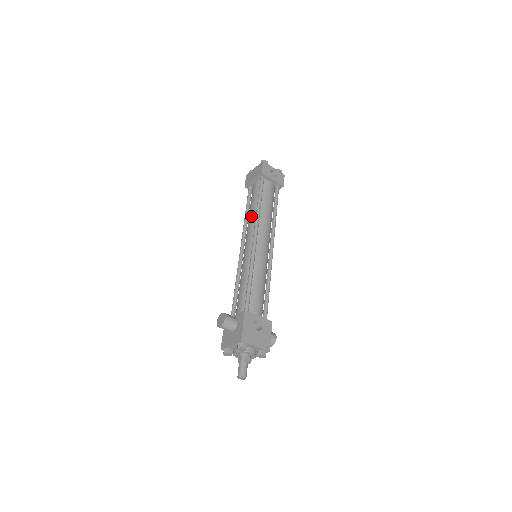
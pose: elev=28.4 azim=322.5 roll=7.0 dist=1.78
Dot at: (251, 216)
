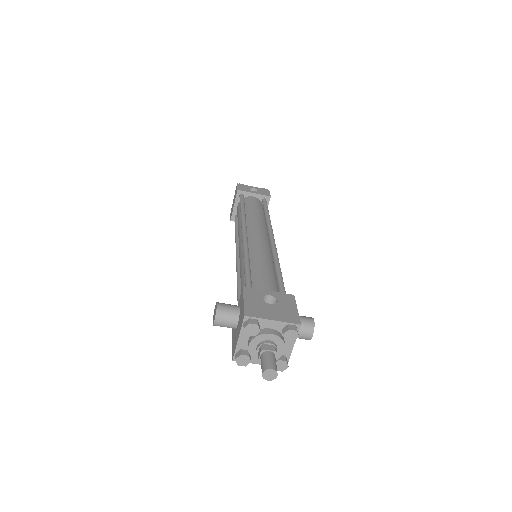
Dot at: (238, 227)
